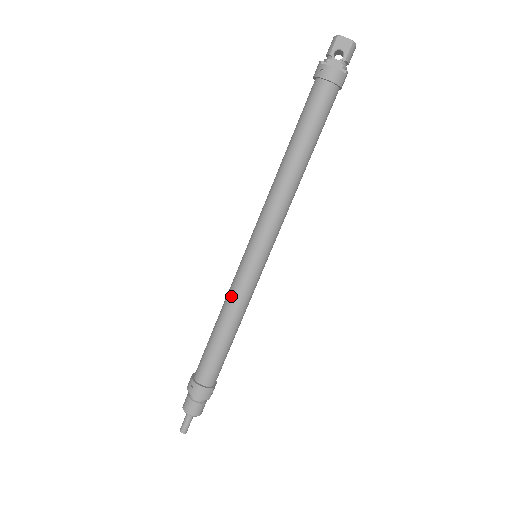
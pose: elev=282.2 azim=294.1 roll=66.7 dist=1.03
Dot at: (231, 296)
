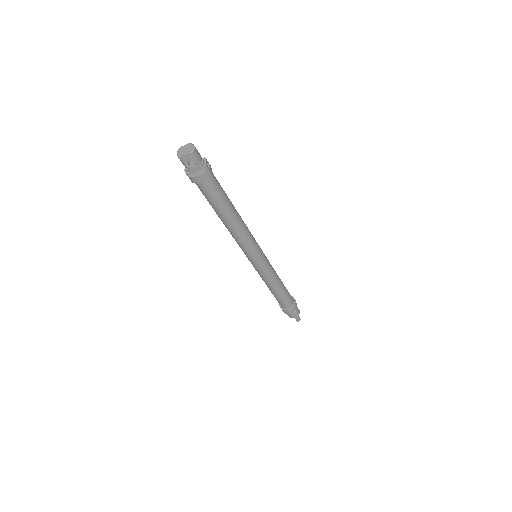
Dot at: (264, 279)
